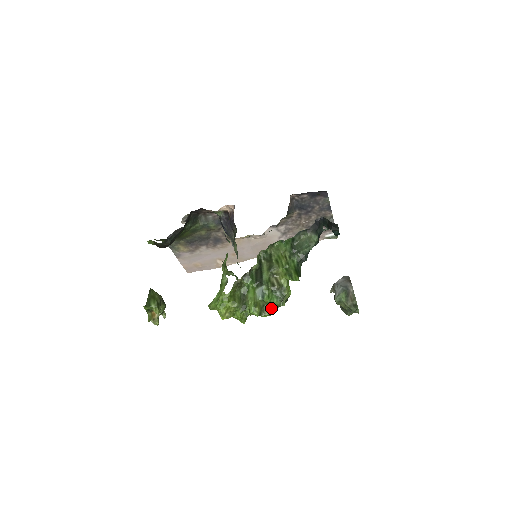
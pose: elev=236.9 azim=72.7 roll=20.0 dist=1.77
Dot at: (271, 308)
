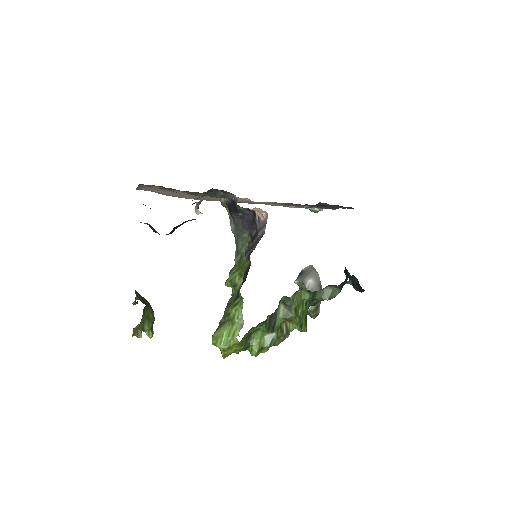
Dot at: occluded
